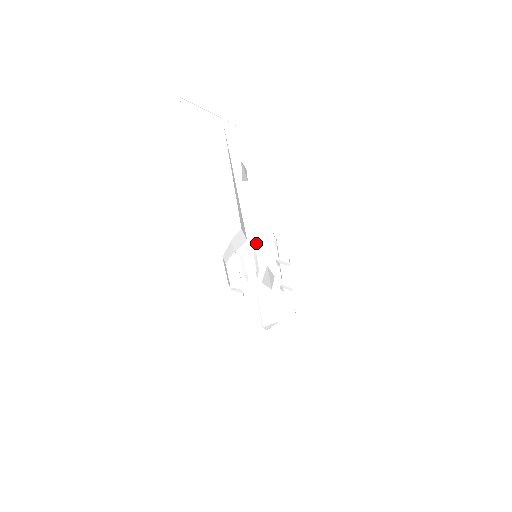
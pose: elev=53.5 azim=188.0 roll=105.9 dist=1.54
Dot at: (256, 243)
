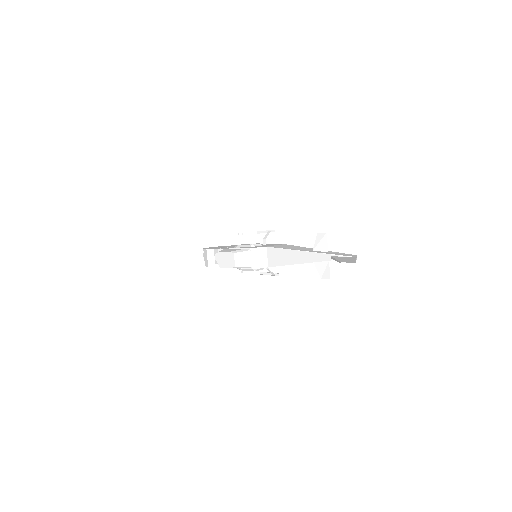
Dot at: occluded
